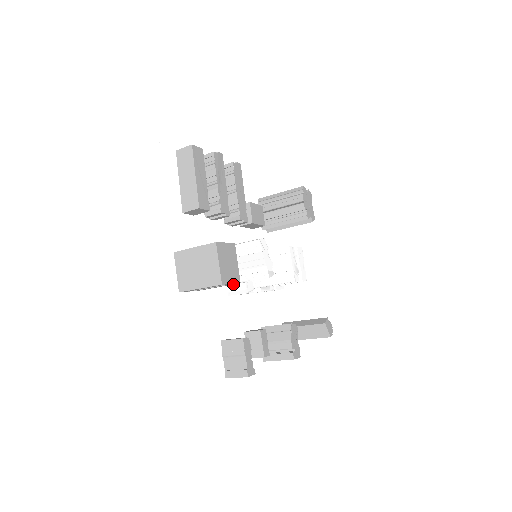
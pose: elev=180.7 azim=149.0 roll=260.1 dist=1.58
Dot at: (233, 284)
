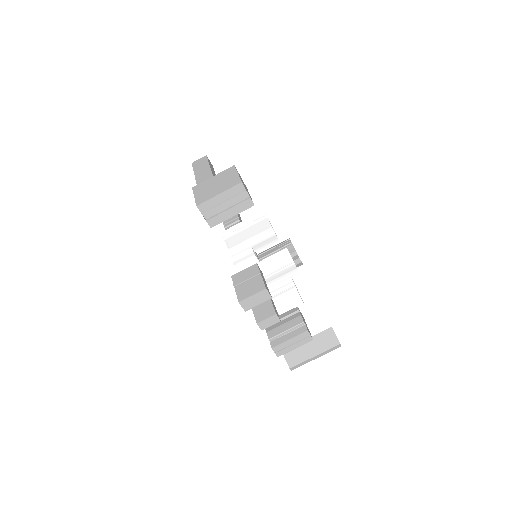
Dot at: (247, 208)
